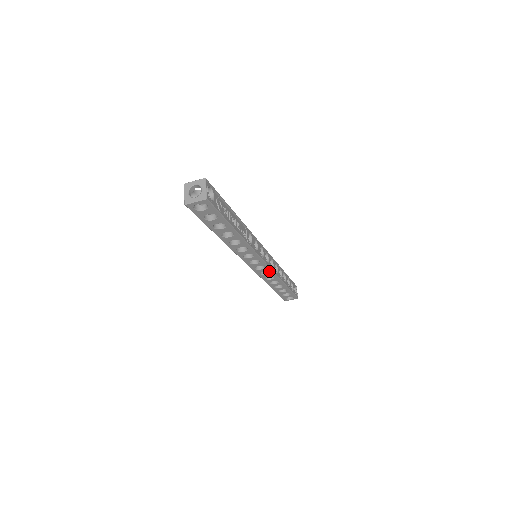
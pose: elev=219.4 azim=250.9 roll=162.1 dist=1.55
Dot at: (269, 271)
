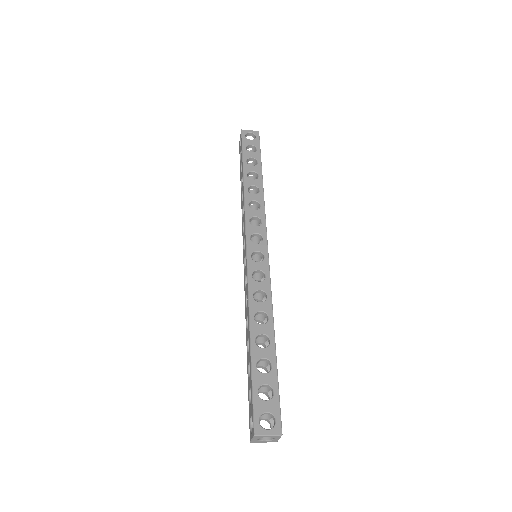
Dot at: occluded
